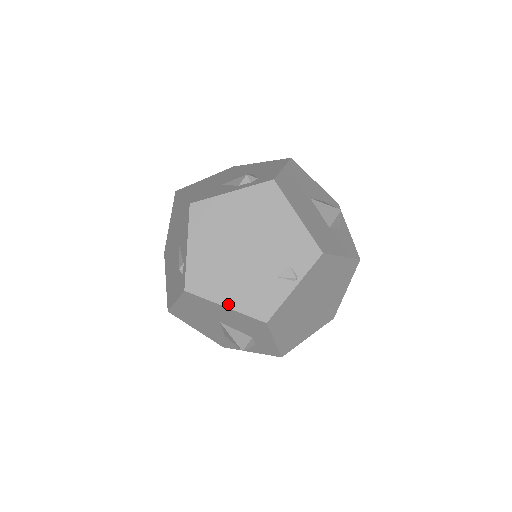
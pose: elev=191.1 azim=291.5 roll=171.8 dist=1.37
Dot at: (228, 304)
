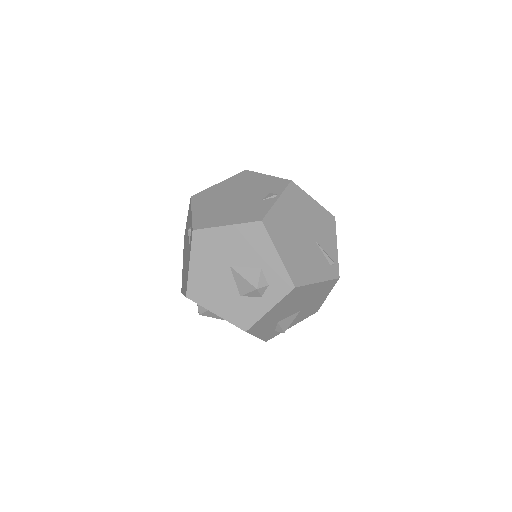
Dot at: (228, 223)
